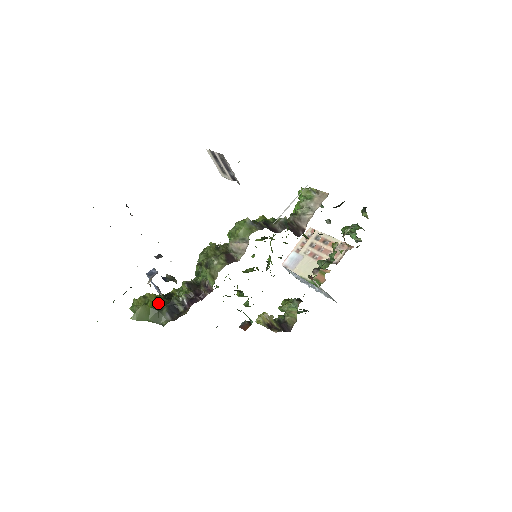
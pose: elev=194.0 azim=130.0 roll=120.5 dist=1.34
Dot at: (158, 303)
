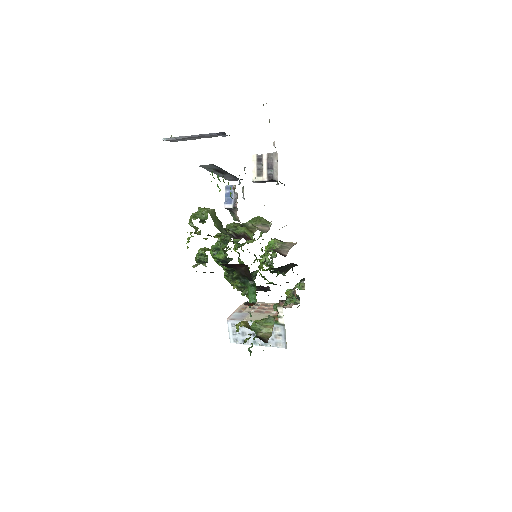
Dot at: occluded
